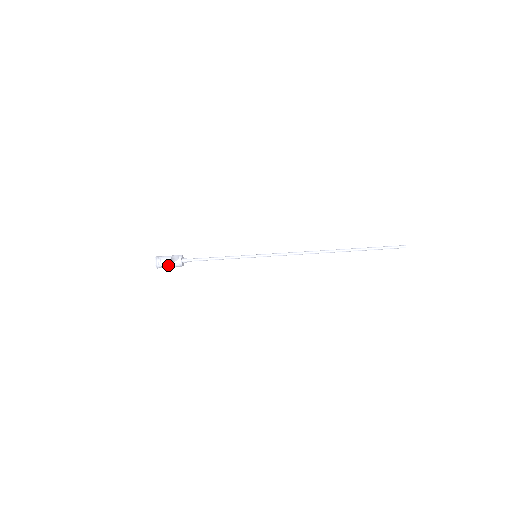
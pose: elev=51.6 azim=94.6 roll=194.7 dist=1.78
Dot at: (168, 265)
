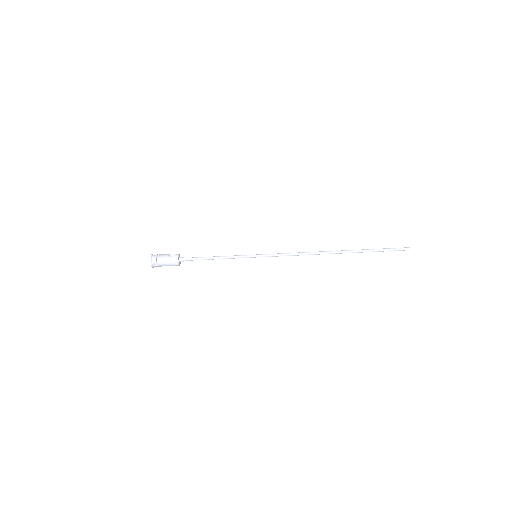
Dot at: (164, 261)
